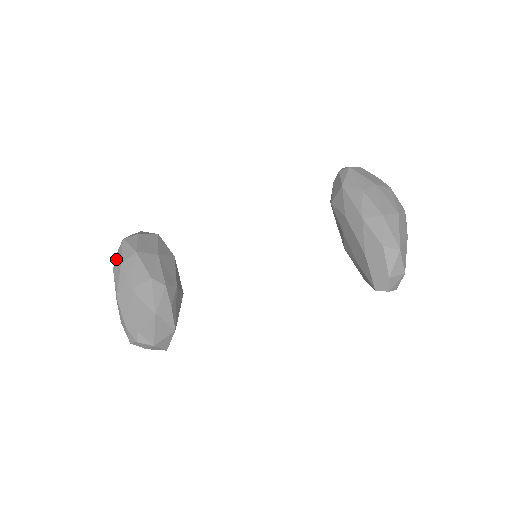
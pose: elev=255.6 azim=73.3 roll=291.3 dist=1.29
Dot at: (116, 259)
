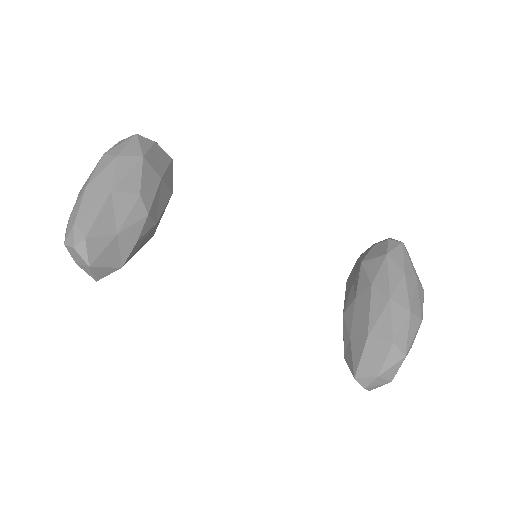
Dot at: (114, 147)
